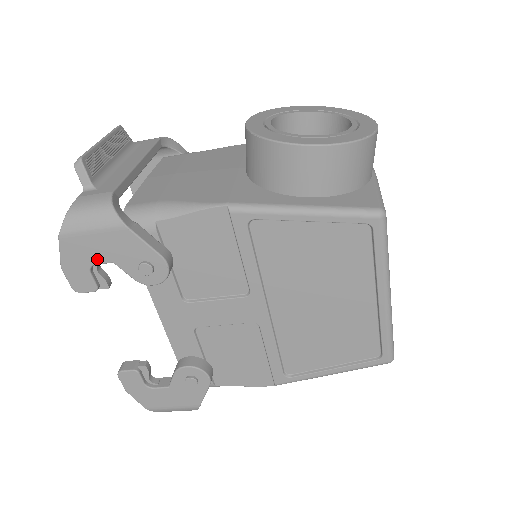
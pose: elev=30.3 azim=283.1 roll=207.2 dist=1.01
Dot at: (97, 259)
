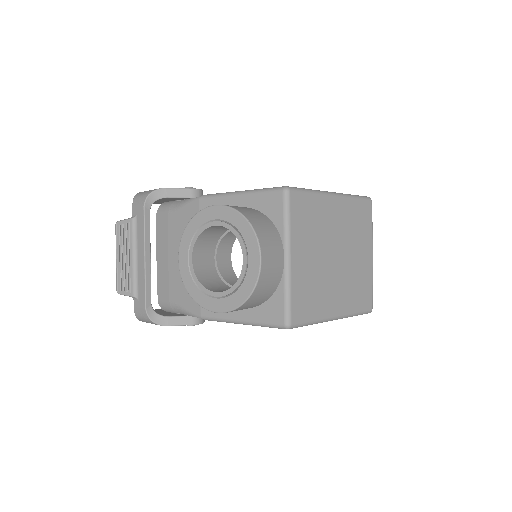
Dot at: occluded
